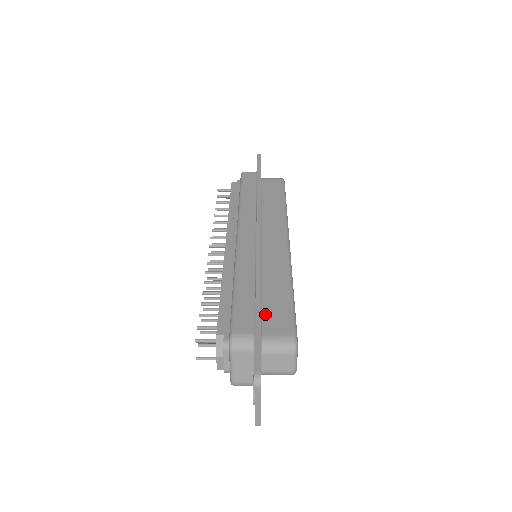
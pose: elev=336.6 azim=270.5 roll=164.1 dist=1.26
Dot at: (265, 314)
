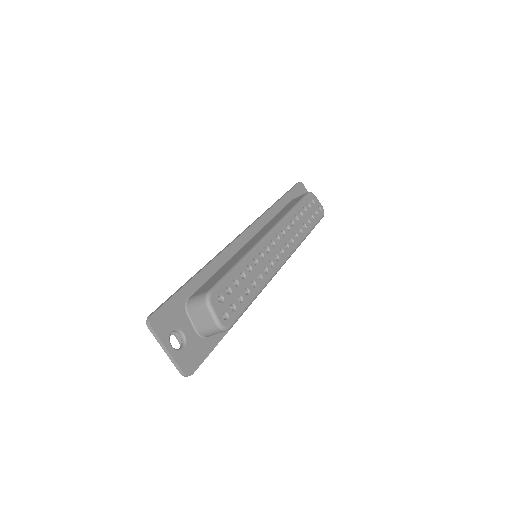
Dot at: (204, 284)
